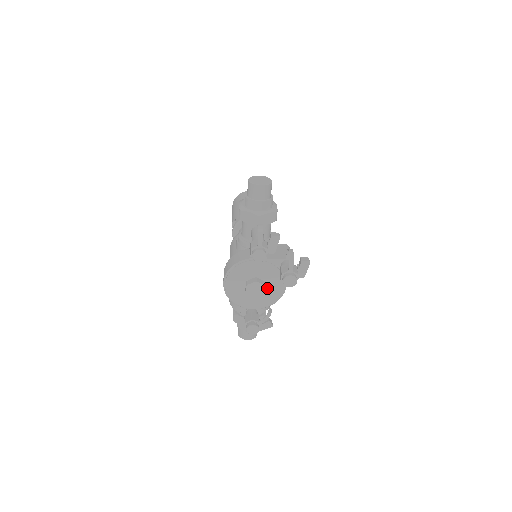
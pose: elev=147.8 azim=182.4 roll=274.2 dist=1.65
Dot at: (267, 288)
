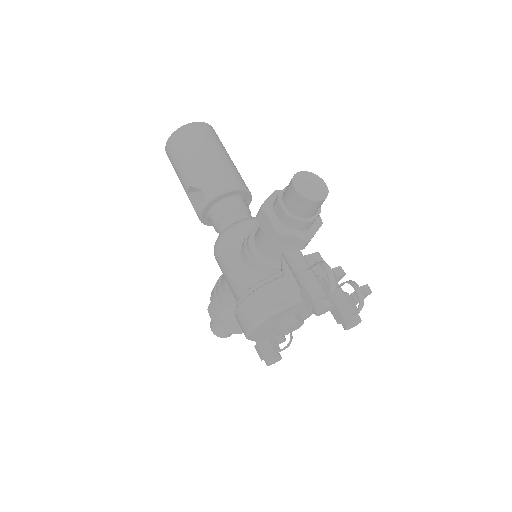
Dot at: occluded
